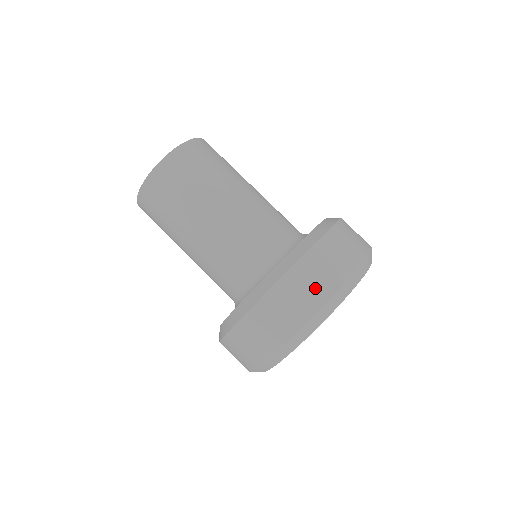
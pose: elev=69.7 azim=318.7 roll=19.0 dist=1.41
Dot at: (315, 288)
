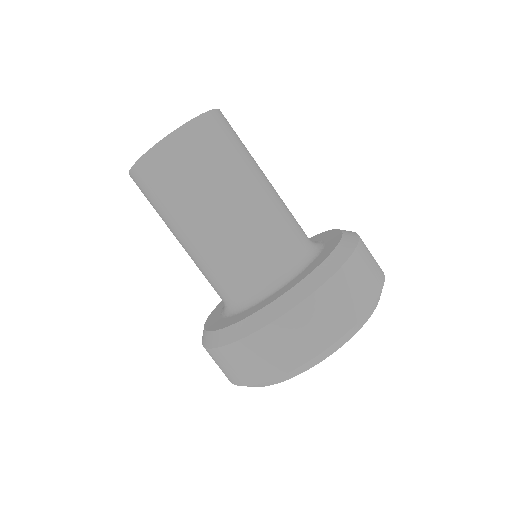
Dot at: (366, 286)
